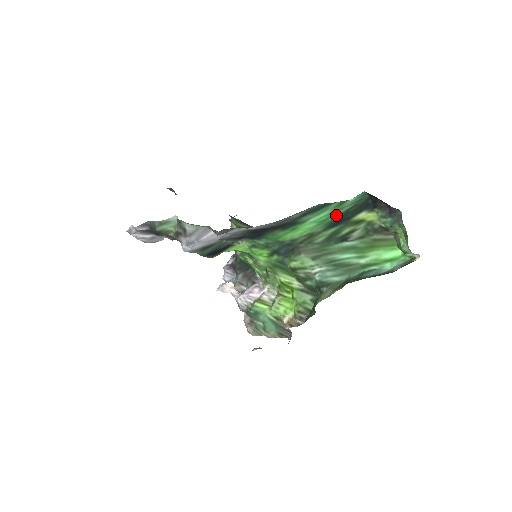
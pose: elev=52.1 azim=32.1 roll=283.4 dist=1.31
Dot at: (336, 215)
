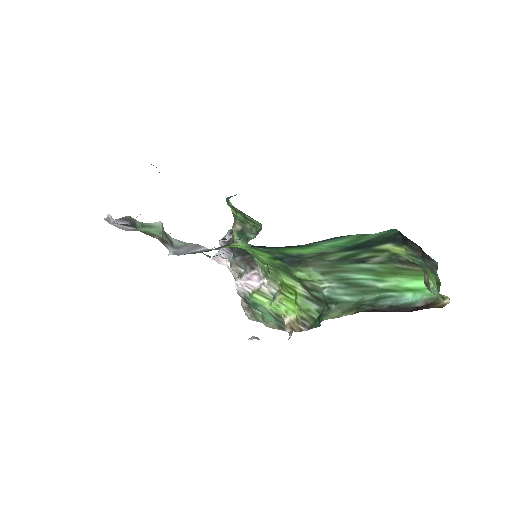
Dot at: (355, 242)
